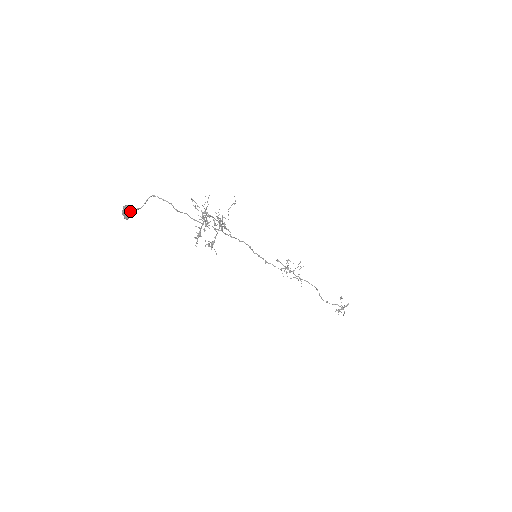
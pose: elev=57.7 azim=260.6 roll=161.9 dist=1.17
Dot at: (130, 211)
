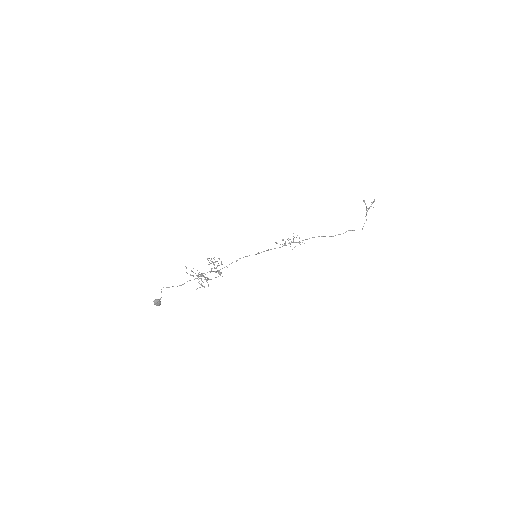
Dot at: (158, 302)
